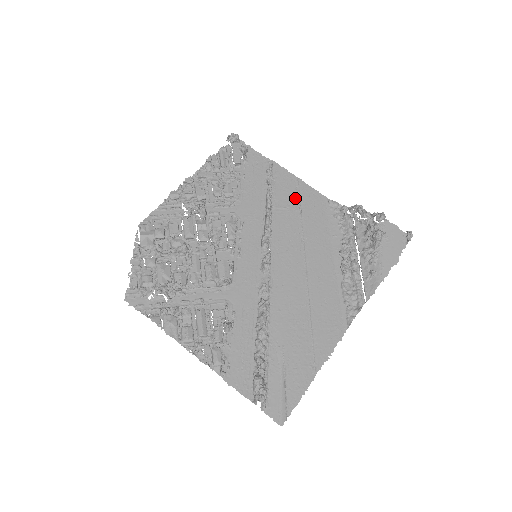
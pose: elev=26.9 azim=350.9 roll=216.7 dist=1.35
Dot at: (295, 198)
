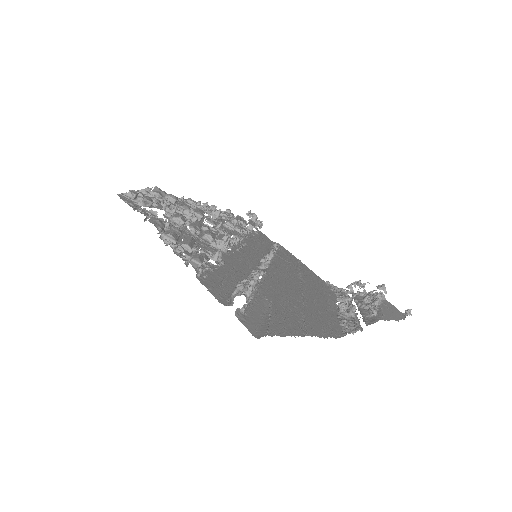
Dot at: (296, 264)
